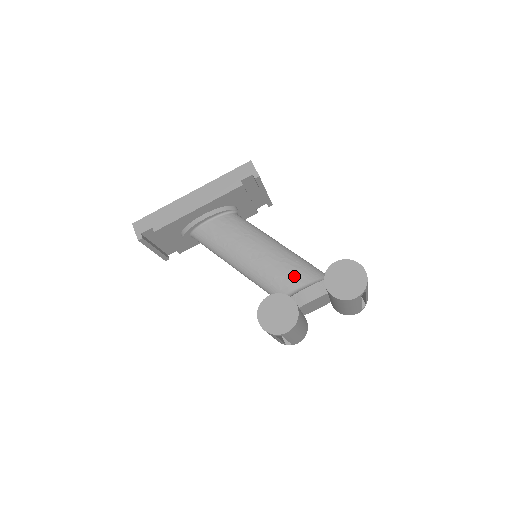
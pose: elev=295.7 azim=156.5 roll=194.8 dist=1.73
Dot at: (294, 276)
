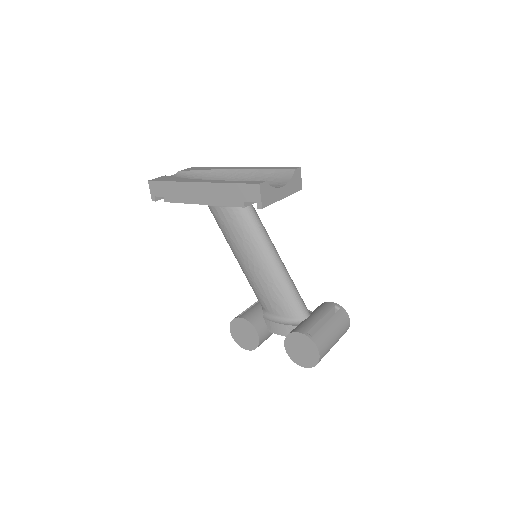
Dot at: (274, 304)
